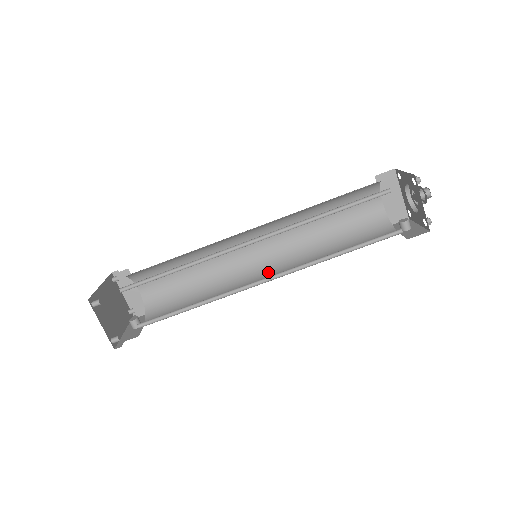
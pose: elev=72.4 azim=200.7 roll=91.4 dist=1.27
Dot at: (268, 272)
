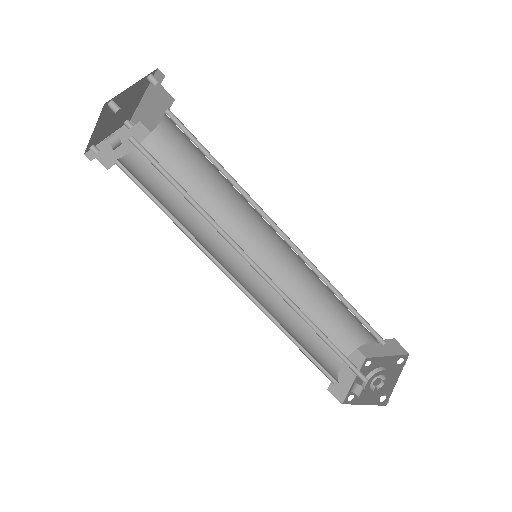
Dot at: occluded
